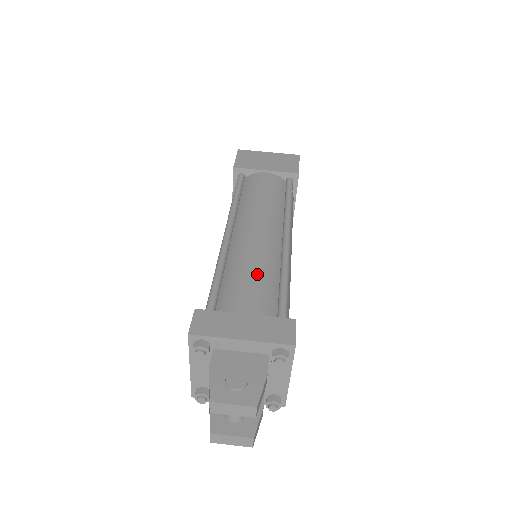
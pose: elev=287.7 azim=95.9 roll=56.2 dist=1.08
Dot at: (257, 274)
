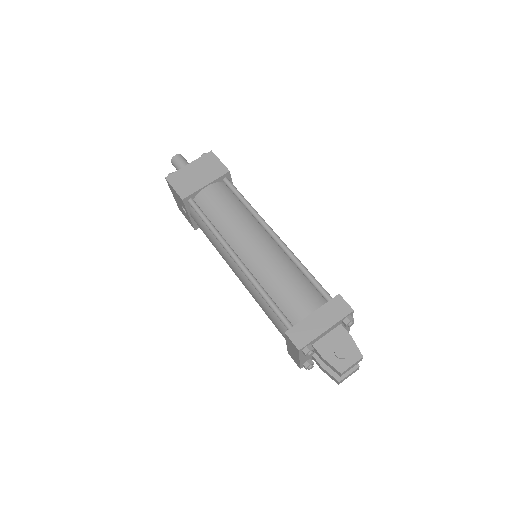
Dot at: (289, 280)
